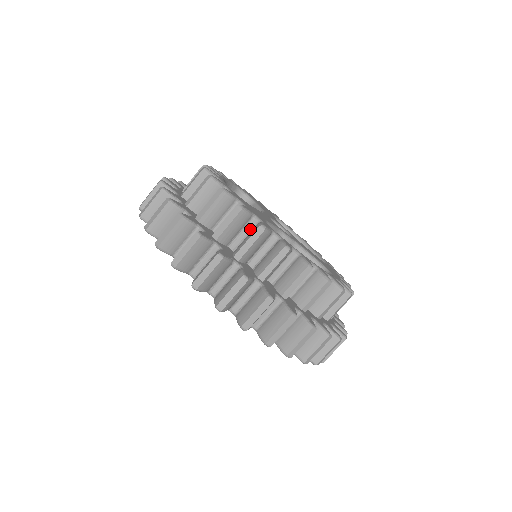
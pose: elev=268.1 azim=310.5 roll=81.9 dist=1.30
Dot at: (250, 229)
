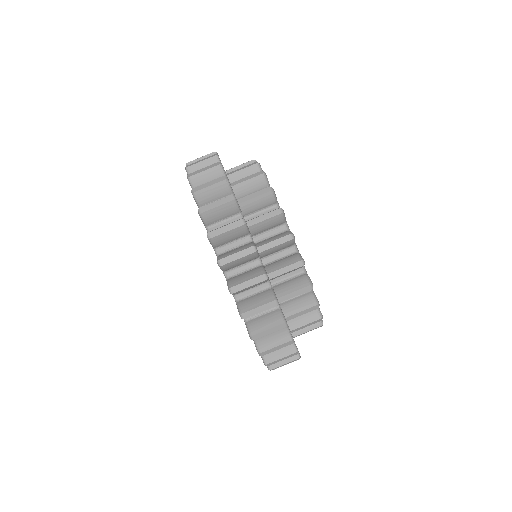
Dot at: occluded
